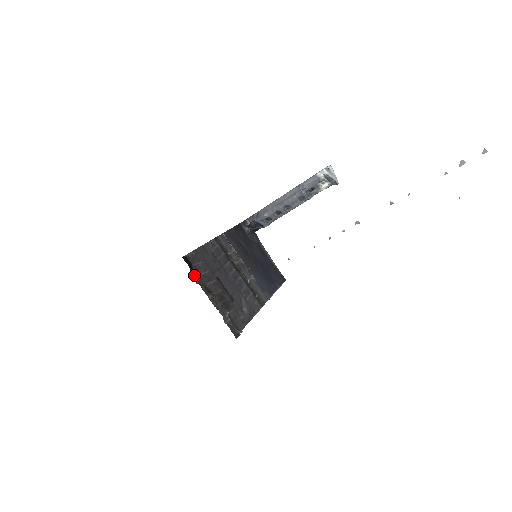
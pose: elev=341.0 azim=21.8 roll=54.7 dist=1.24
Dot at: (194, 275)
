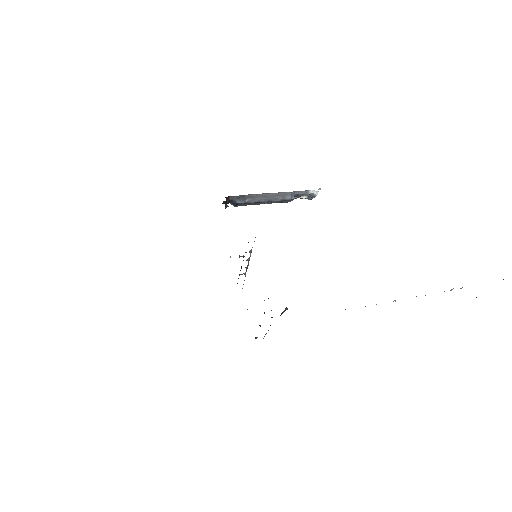
Dot at: occluded
